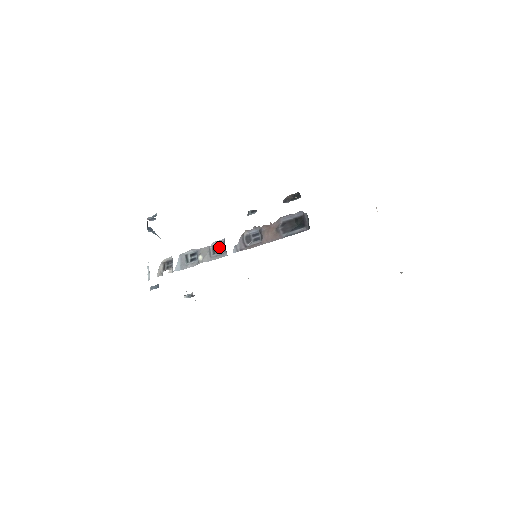
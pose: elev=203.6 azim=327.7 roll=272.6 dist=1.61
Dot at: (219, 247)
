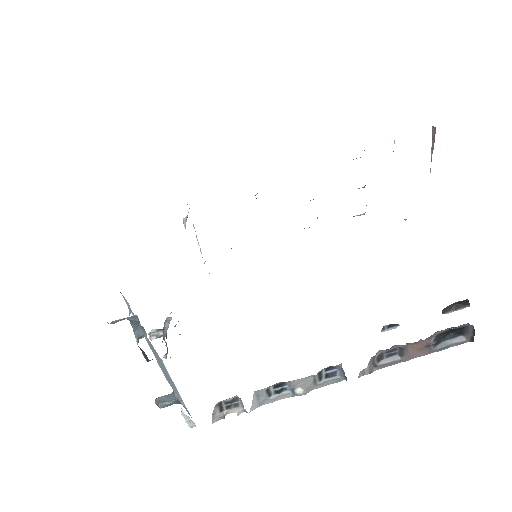
Dot at: (328, 370)
